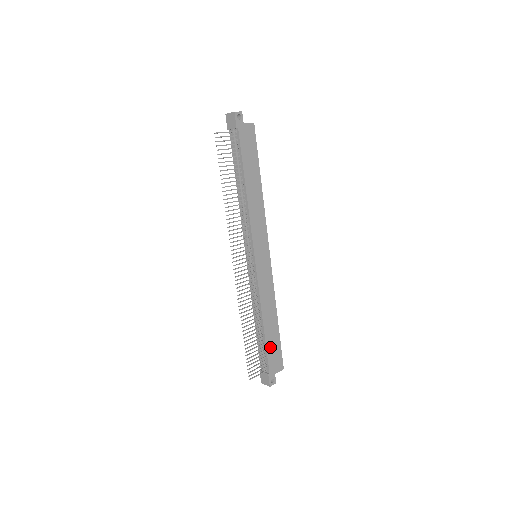
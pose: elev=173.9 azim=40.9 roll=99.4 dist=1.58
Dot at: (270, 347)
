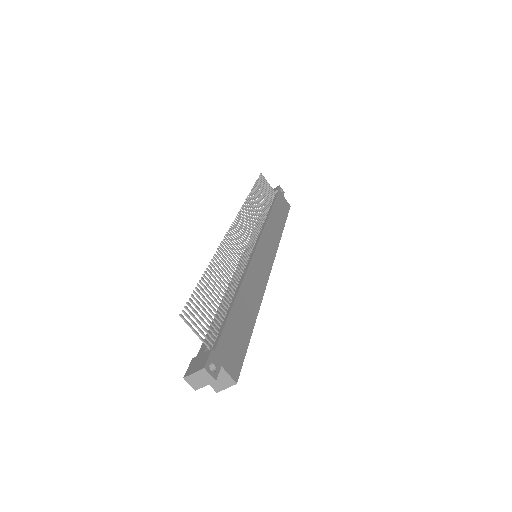
Dot at: (232, 327)
